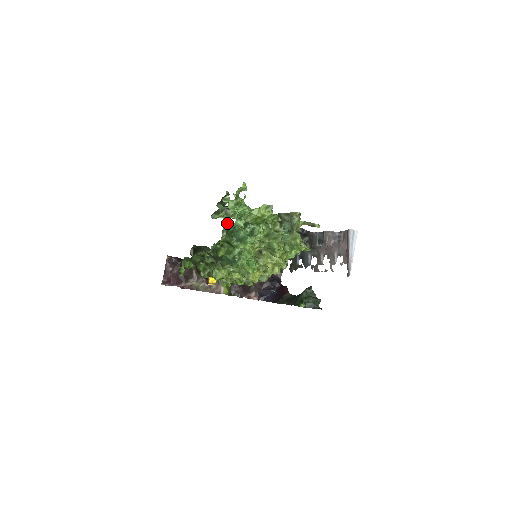
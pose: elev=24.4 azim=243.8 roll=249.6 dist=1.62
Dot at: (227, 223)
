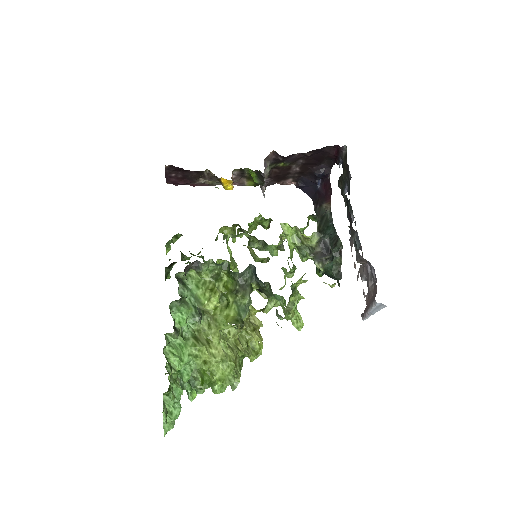
Dot at: occluded
